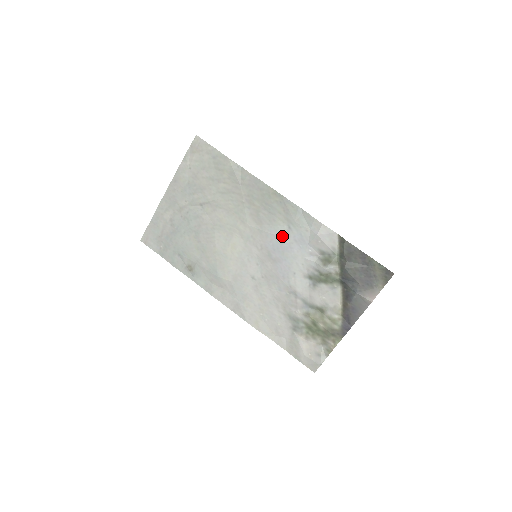
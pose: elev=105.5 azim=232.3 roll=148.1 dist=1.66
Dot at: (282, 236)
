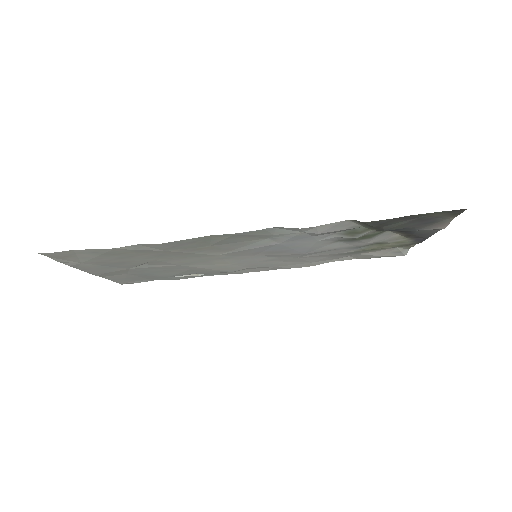
Dot at: (271, 245)
